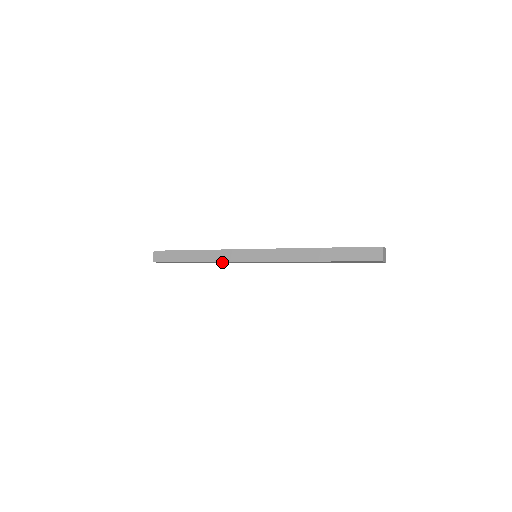
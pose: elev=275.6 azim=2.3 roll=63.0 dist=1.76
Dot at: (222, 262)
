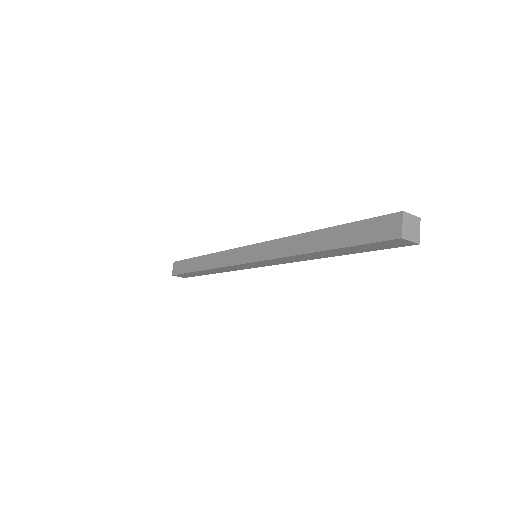
Dot at: (226, 269)
